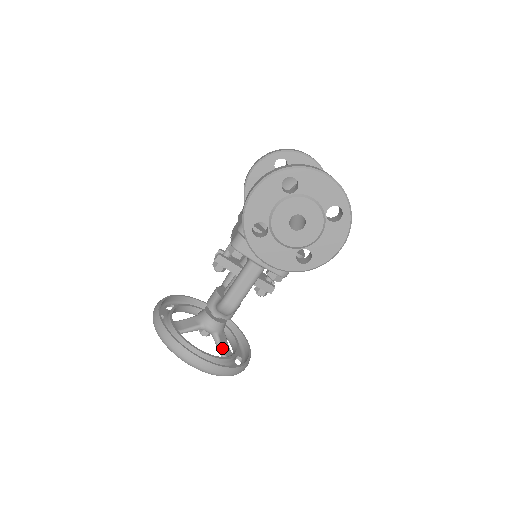
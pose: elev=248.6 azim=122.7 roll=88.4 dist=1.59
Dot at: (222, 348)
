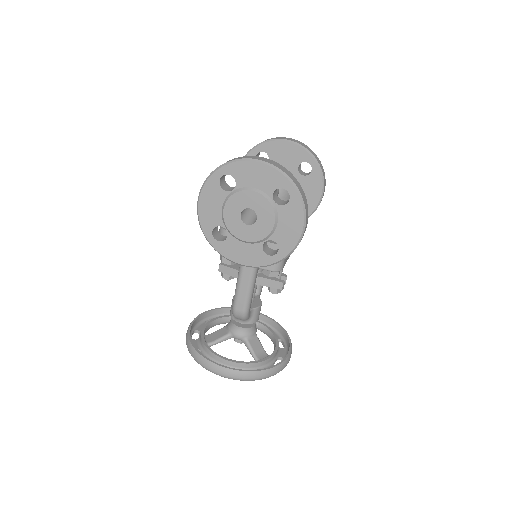
Dot at: (254, 352)
